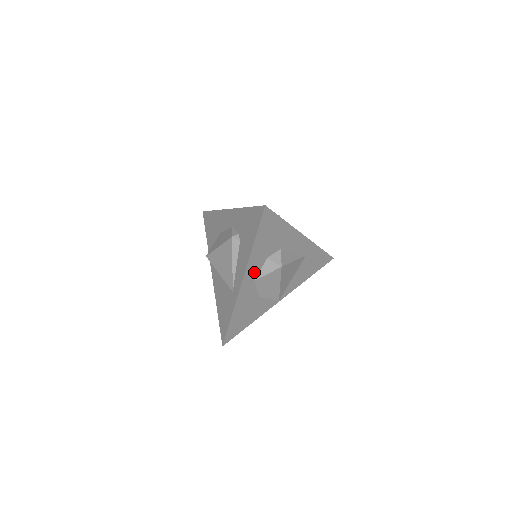
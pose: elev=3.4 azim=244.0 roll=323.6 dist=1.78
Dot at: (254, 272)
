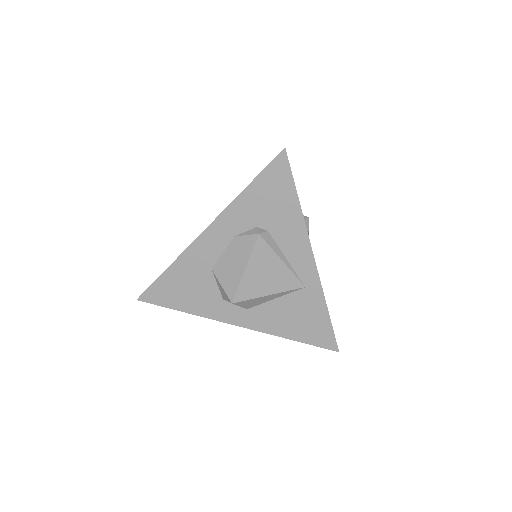
Dot at: occluded
